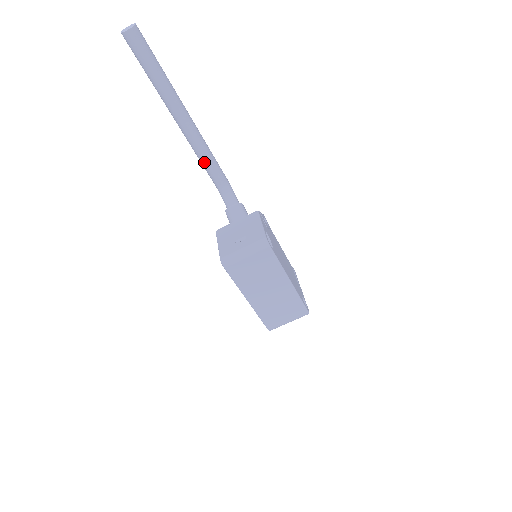
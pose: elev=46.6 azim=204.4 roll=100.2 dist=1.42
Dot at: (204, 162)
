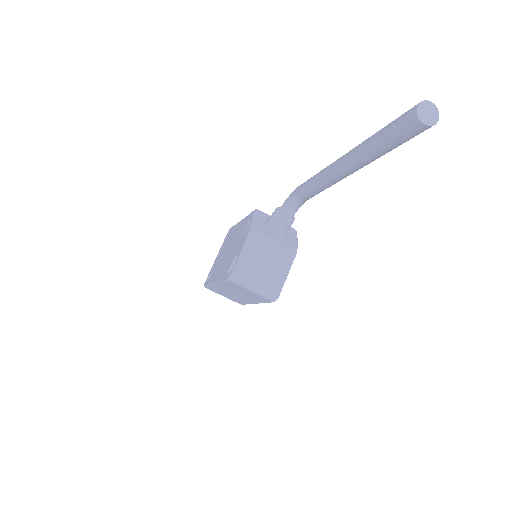
Dot at: (312, 188)
